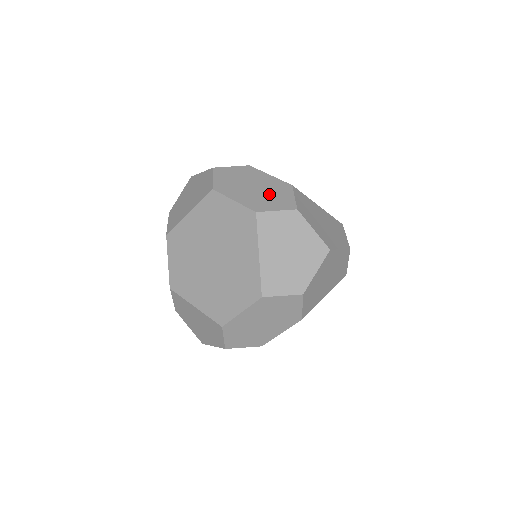
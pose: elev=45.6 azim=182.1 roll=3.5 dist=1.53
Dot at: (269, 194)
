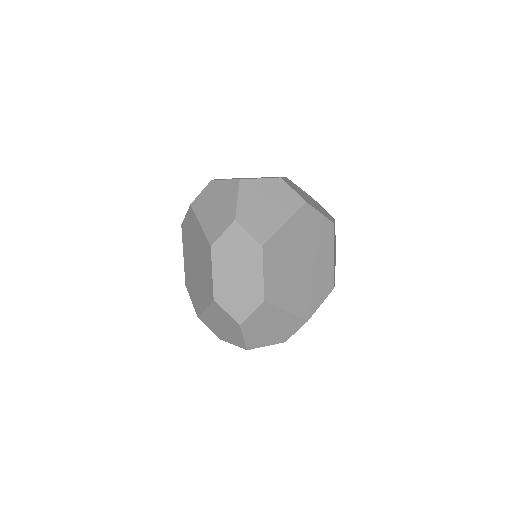
Dot at: occluded
